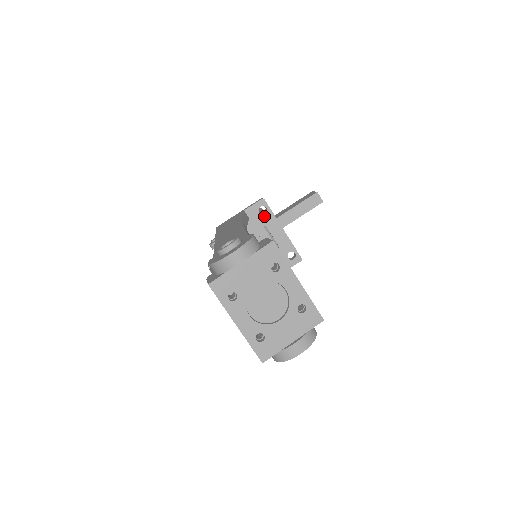
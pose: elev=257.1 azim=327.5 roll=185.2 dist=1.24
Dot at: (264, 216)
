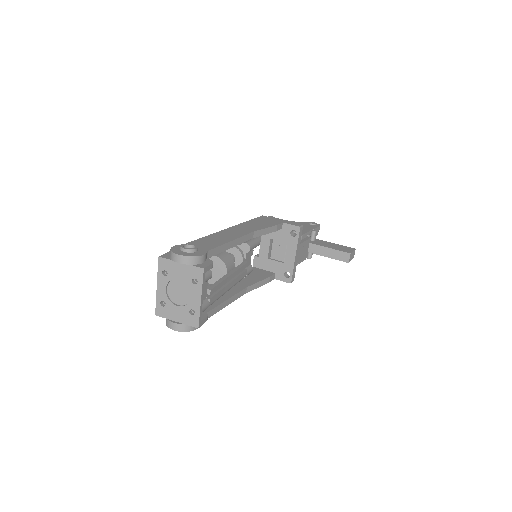
Dot at: (291, 237)
